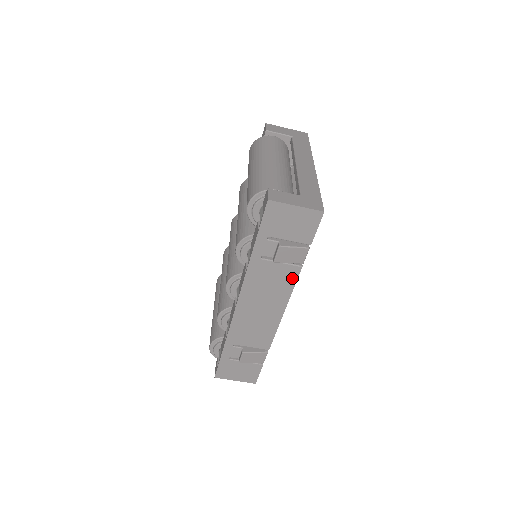
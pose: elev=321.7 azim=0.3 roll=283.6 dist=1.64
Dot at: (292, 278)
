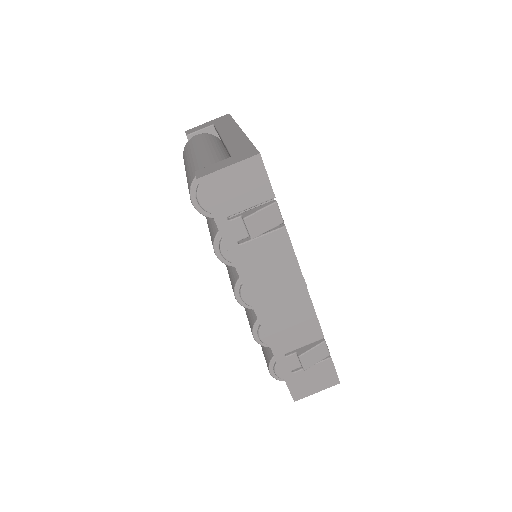
Dot at: (285, 245)
